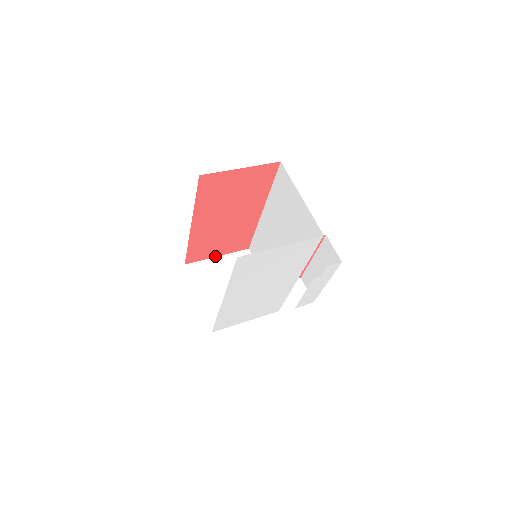
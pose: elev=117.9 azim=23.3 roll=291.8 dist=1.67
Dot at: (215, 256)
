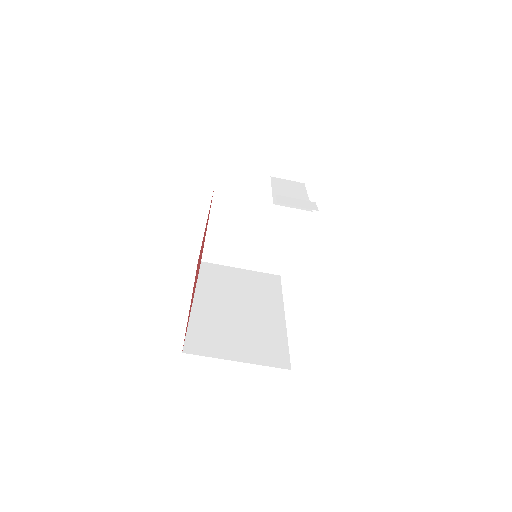
Dot at: (206, 230)
